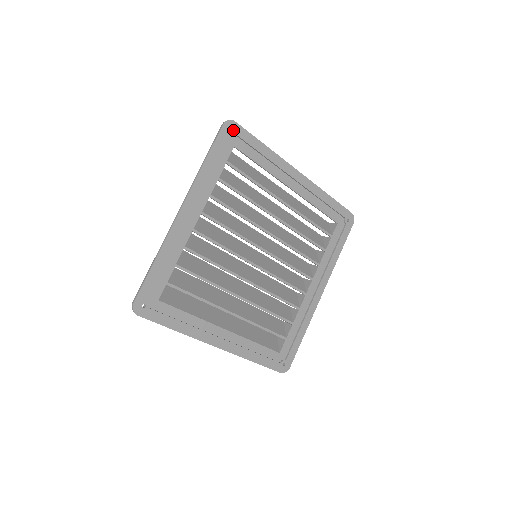
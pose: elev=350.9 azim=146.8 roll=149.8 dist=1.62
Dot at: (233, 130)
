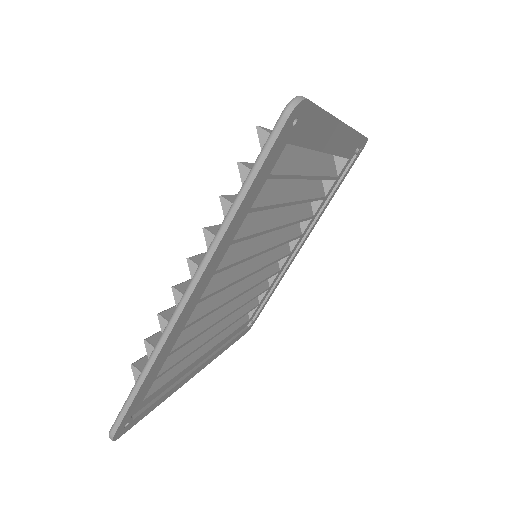
Dot at: (298, 118)
